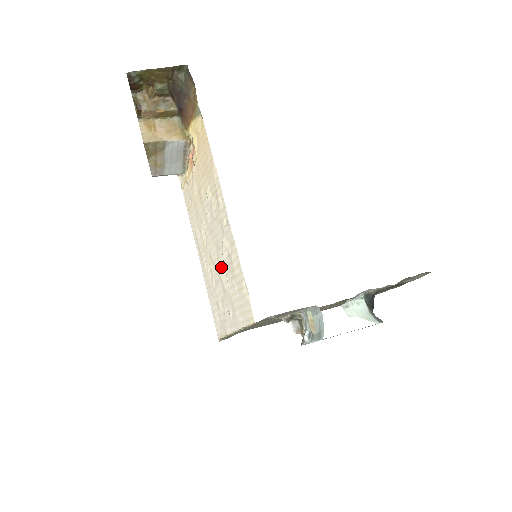
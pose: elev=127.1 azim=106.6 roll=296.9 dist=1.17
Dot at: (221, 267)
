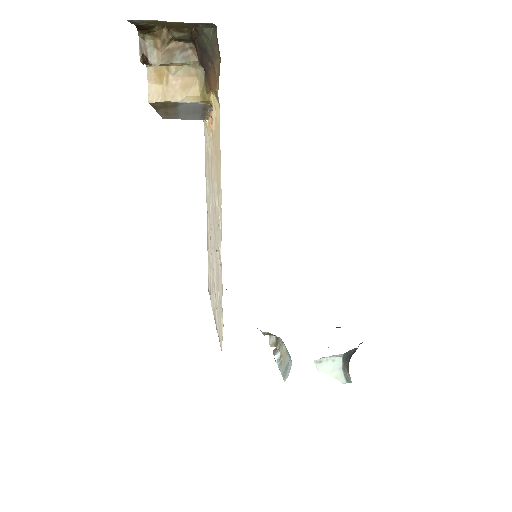
Dot at: (214, 261)
